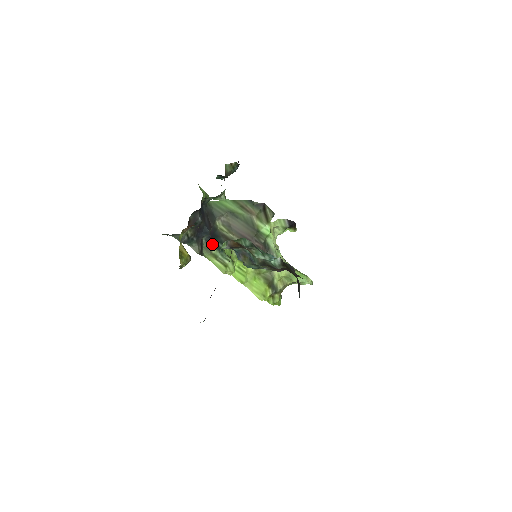
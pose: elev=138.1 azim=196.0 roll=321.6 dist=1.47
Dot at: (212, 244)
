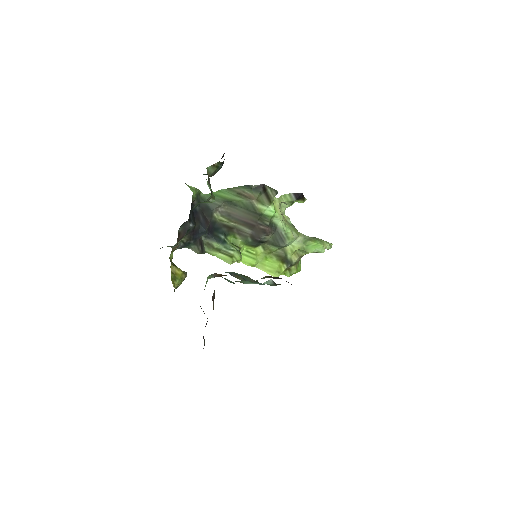
Dot at: (213, 239)
